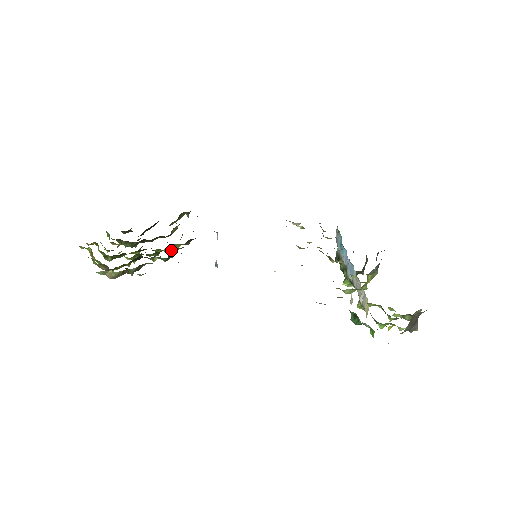
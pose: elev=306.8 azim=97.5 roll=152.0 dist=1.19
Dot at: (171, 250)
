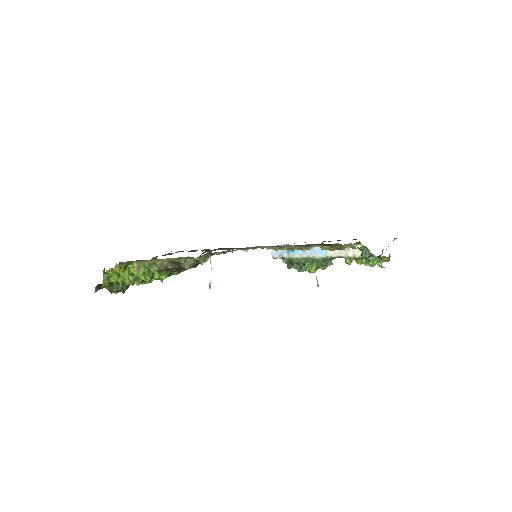
Dot at: occluded
